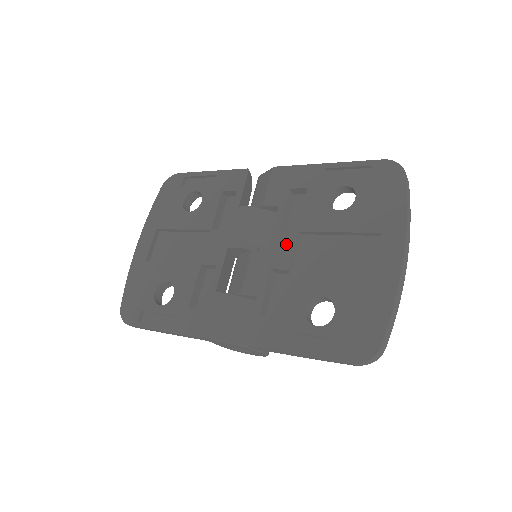
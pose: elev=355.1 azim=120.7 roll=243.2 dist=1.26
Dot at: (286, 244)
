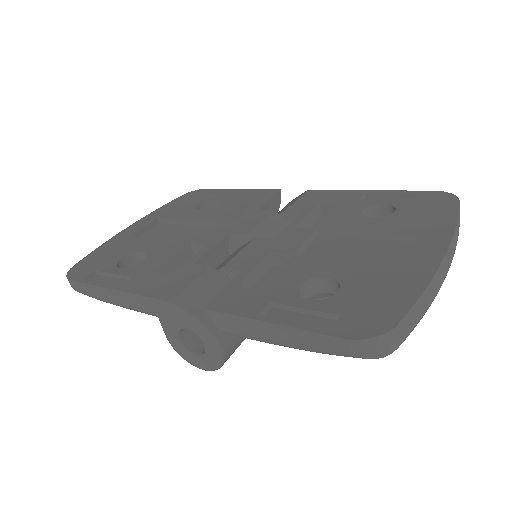
Dot at: (299, 236)
